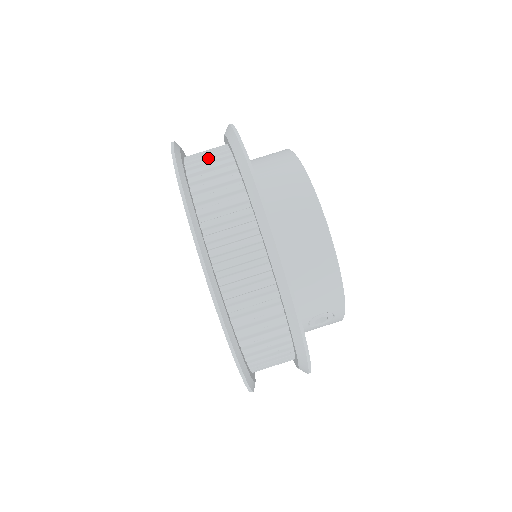
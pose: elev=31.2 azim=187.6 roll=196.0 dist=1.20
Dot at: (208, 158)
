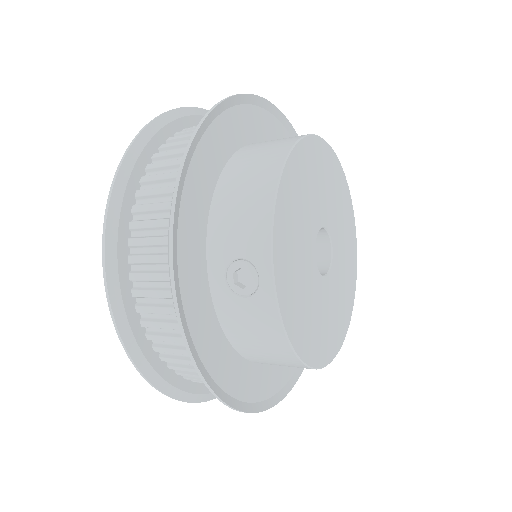
Dot at: occluded
